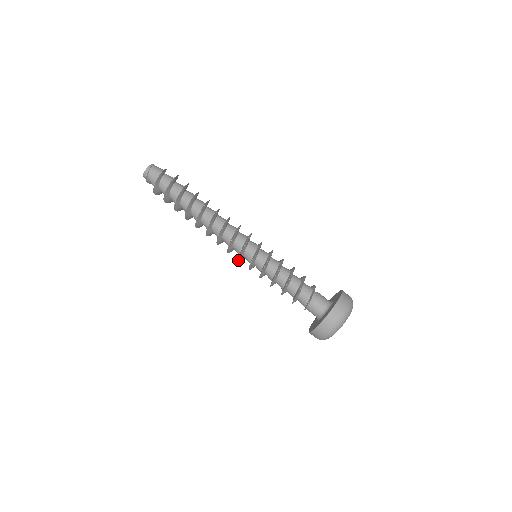
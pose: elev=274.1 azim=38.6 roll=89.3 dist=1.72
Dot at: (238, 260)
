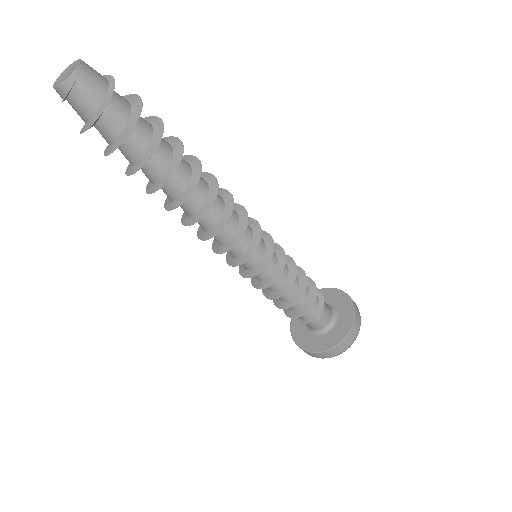
Dot at: (227, 260)
